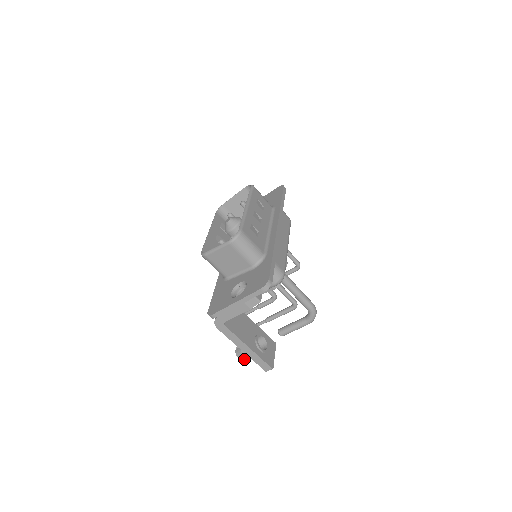
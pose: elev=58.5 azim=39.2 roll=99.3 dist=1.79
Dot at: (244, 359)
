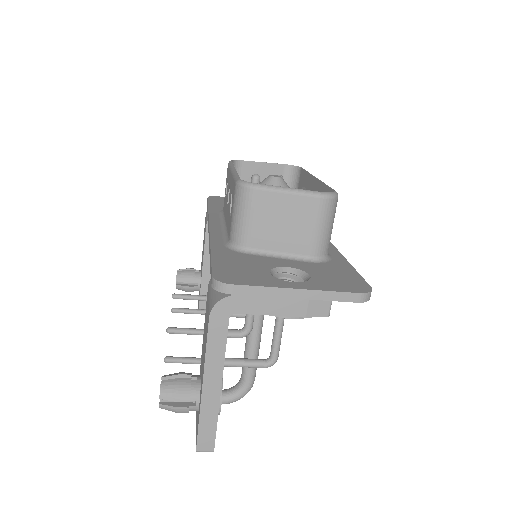
Dot at: (169, 406)
